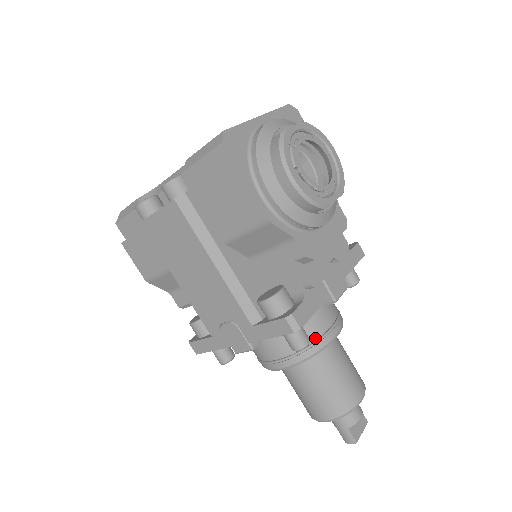
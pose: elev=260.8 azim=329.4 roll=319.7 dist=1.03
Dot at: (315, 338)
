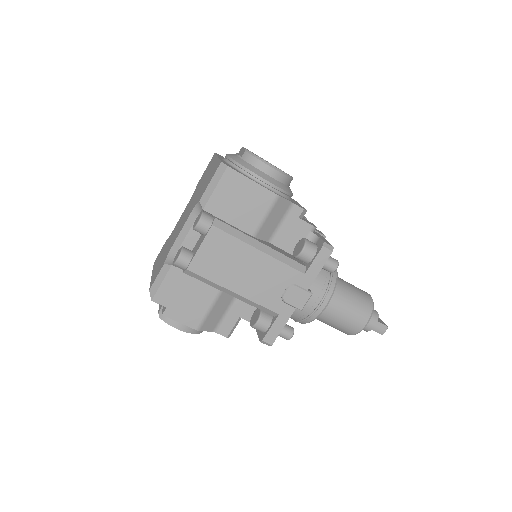
Dot at: occluded
